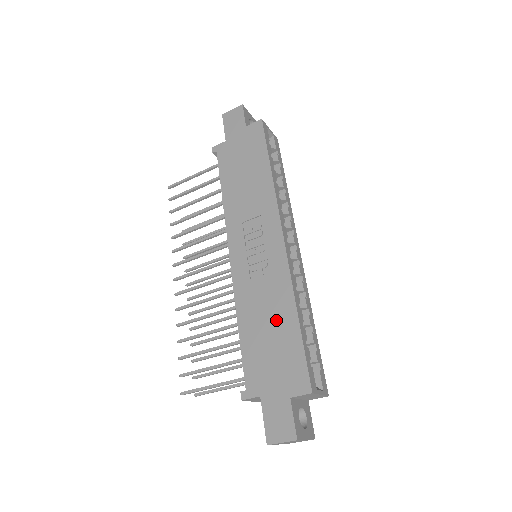
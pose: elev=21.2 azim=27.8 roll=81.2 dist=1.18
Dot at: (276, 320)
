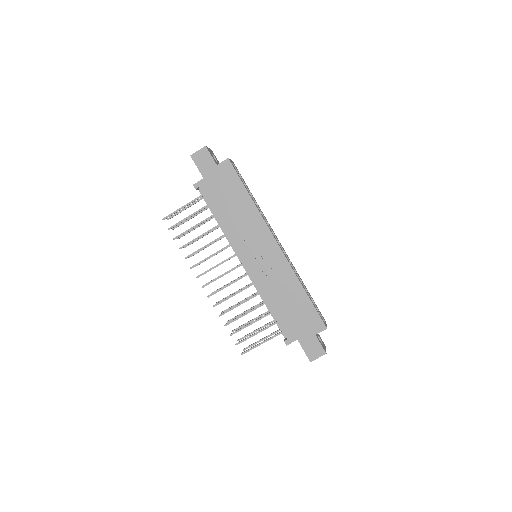
Dot at: (292, 296)
